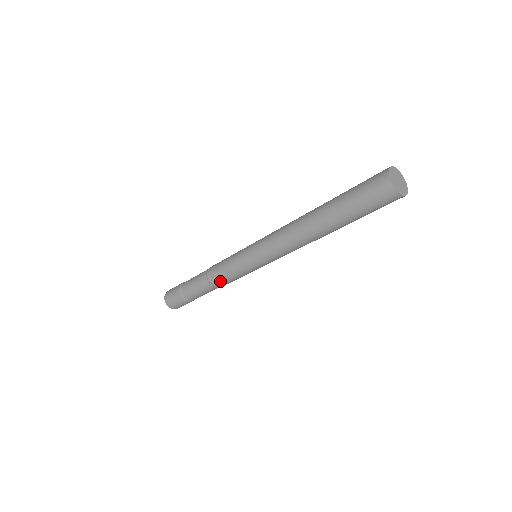
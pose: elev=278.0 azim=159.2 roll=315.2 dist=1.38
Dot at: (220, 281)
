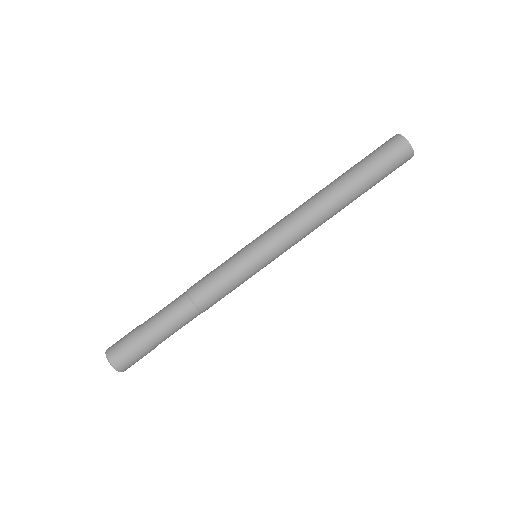
Dot at: (208, 294)
